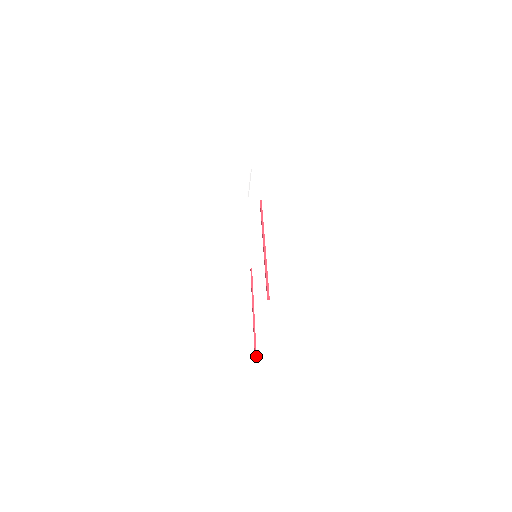
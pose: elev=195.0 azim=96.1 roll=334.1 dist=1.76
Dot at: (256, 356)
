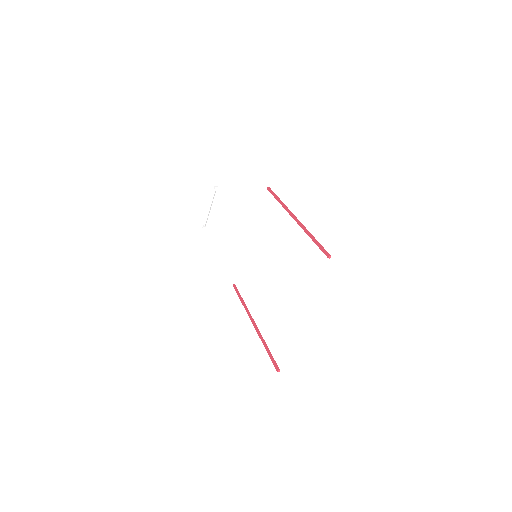
Dot at: (277, 365)
